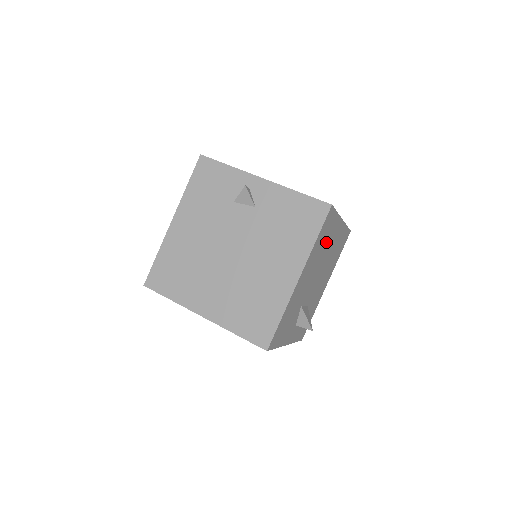
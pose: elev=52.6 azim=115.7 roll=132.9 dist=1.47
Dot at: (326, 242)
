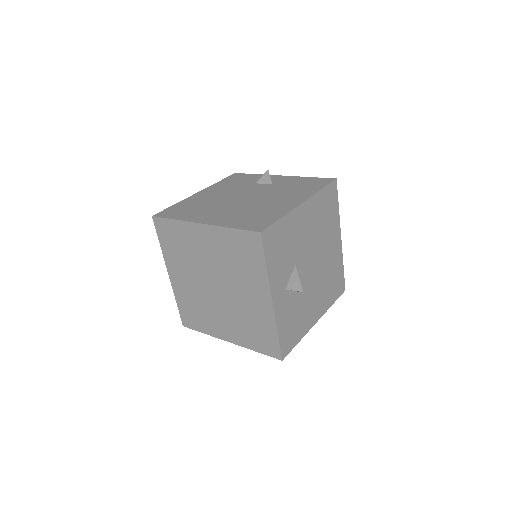
Dot at: (326, 226)
